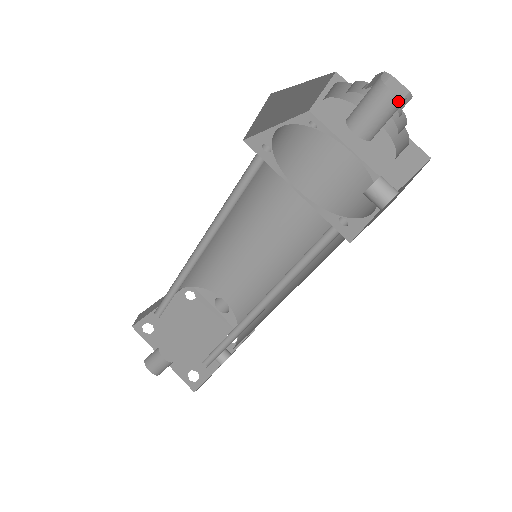
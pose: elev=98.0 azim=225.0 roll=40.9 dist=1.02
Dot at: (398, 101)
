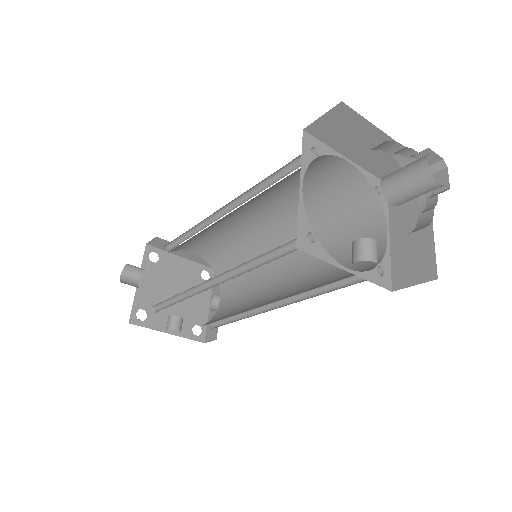
Dot at: (428, 178)
